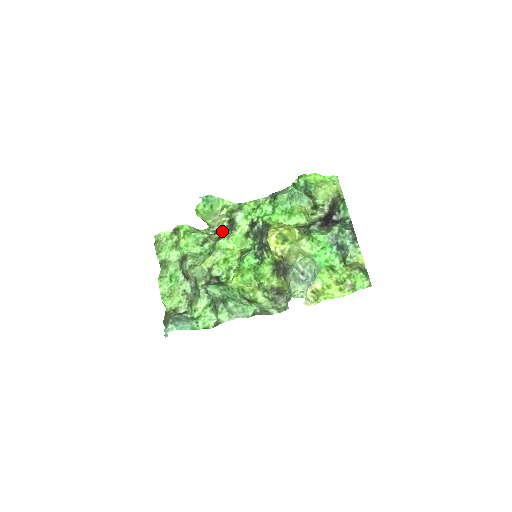
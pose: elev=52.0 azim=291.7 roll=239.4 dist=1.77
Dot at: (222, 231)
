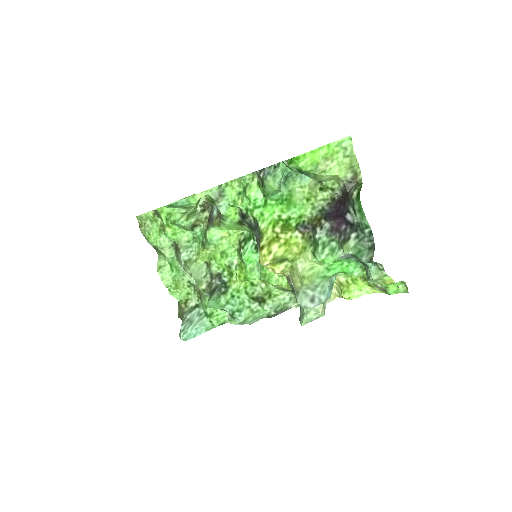
Dot at: (211, 206)
